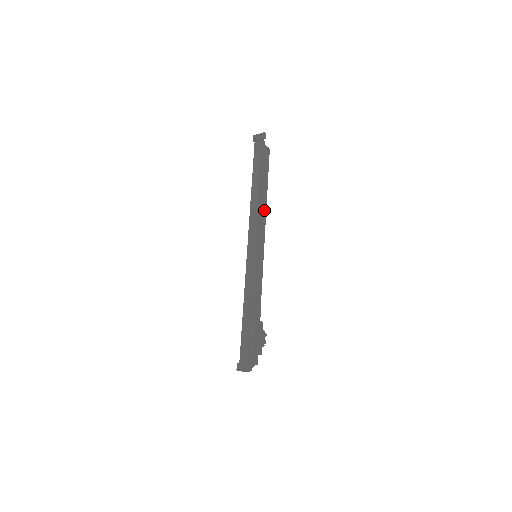
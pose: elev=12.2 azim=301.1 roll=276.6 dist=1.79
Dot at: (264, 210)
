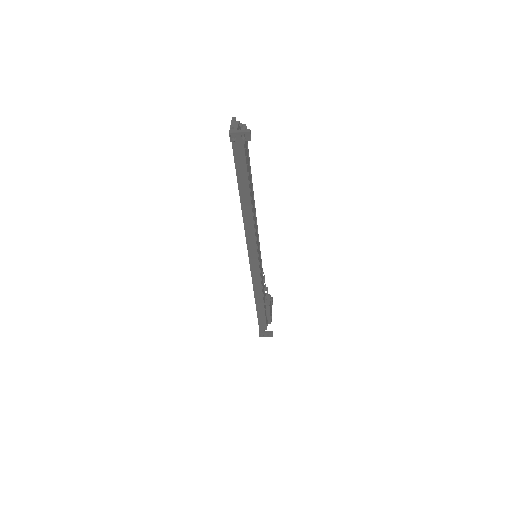
Dot at: occluded
